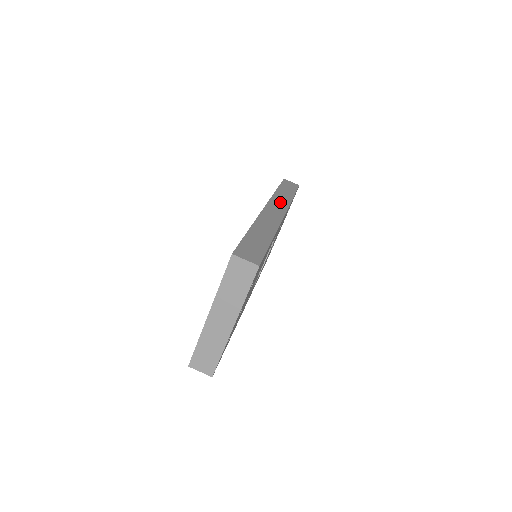
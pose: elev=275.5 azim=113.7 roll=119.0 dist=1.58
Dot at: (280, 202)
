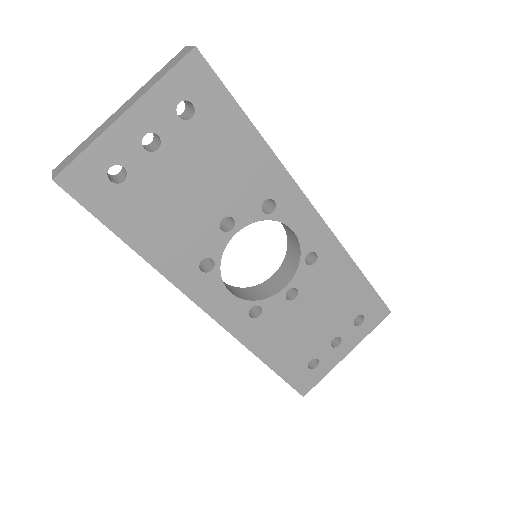
Dot at: occluded
